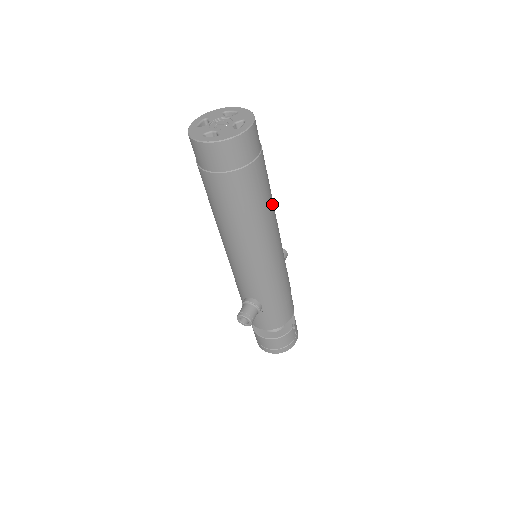
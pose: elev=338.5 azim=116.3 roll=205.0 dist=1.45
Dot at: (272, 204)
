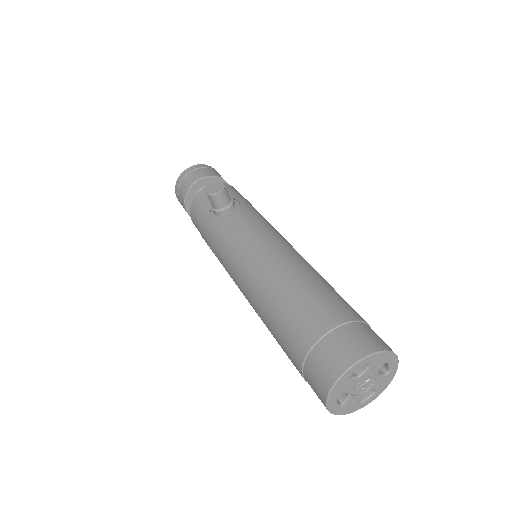
Dot at: (323, 278)
